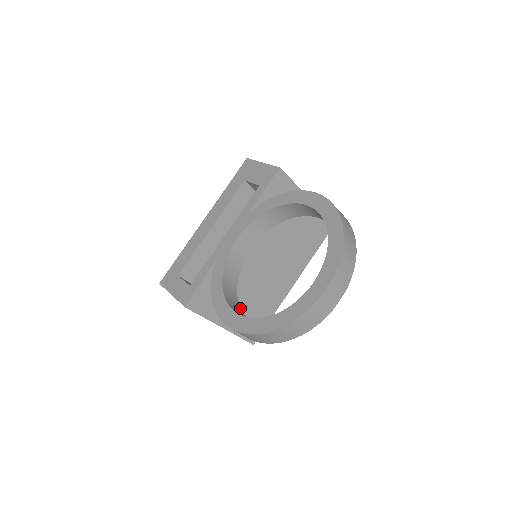
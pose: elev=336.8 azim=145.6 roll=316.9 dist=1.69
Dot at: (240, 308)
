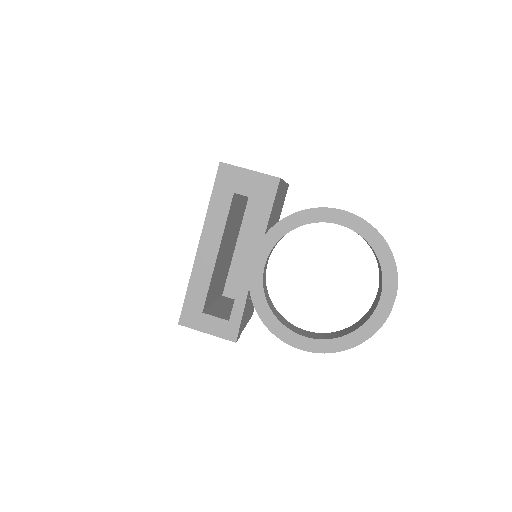
Dot at: (288, 322)
